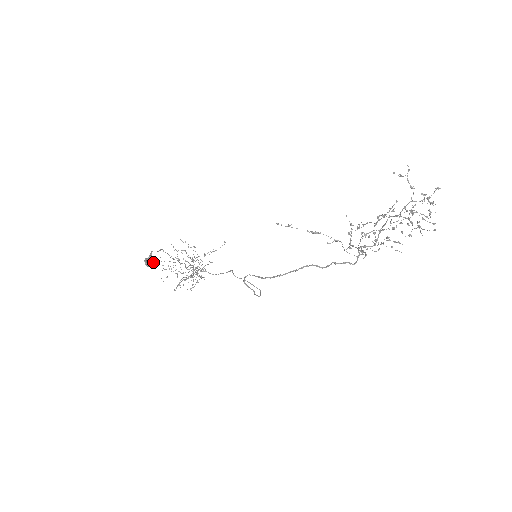
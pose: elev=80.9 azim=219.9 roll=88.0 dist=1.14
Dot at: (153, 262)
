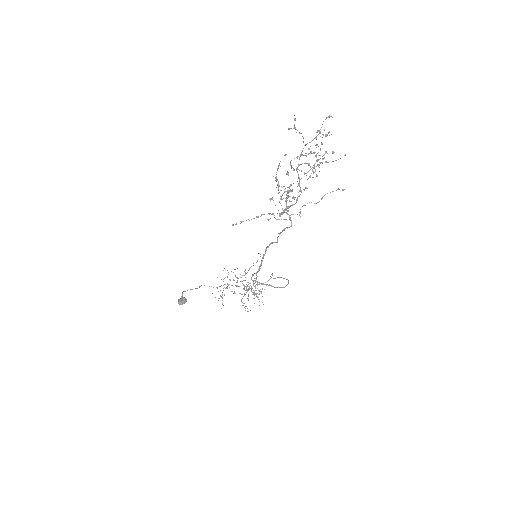
Dot at: (184, 300)
